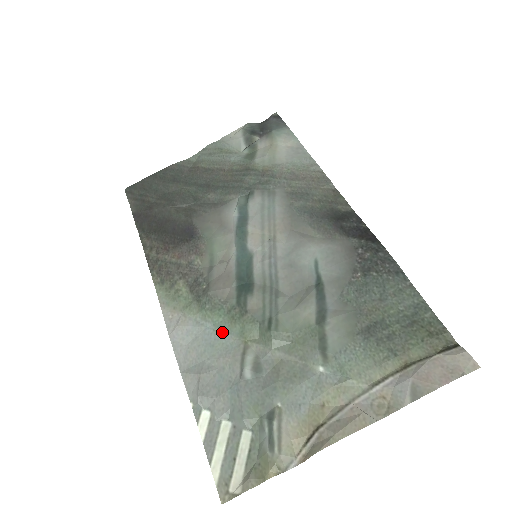
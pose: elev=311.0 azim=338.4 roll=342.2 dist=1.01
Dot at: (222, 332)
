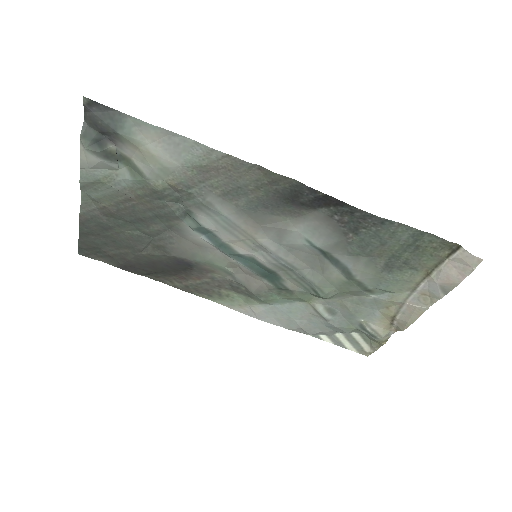
Dot at: (287, 303)
